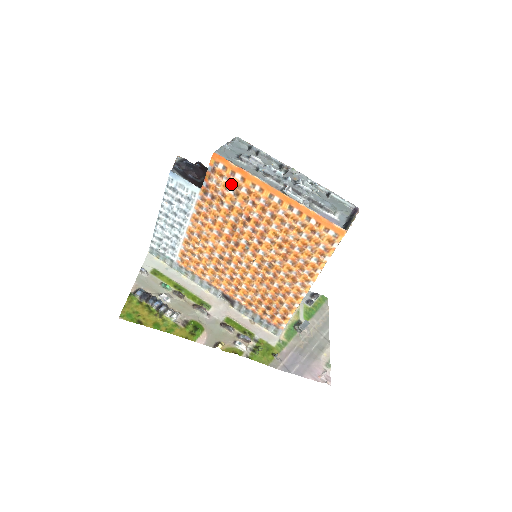
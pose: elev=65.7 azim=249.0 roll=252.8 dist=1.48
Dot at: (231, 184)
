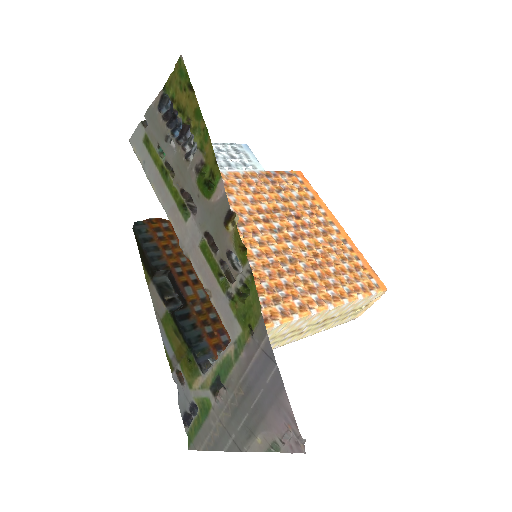
Dot at: (299, 192)
